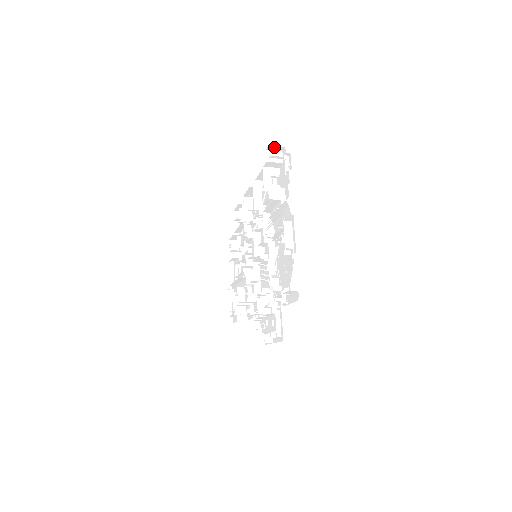
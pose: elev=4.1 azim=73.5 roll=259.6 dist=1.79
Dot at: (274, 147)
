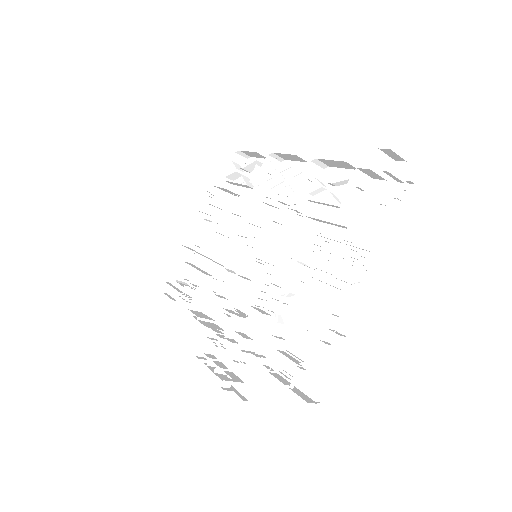
Dot at: (393, 153)
